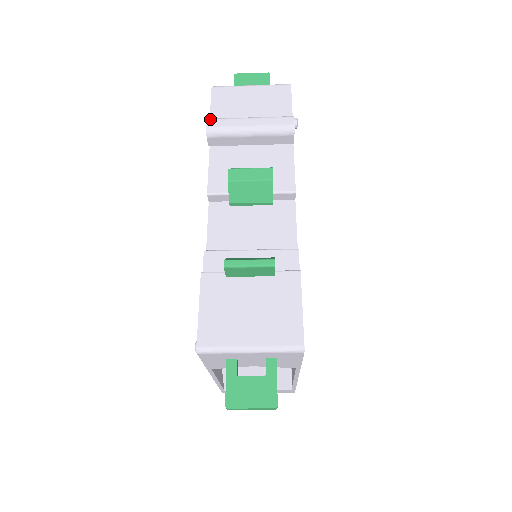
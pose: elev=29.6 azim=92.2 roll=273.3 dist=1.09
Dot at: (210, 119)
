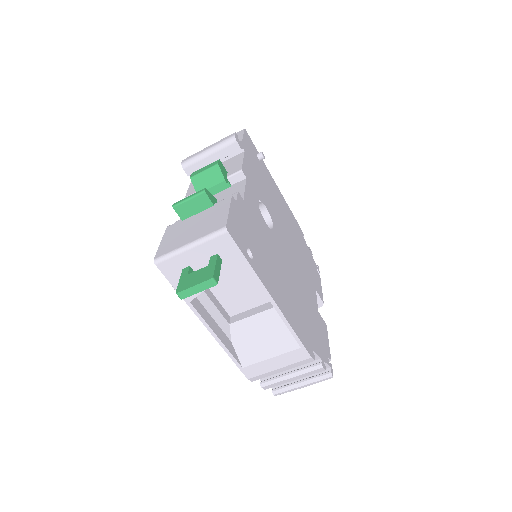
Dot at: (184, 159)
